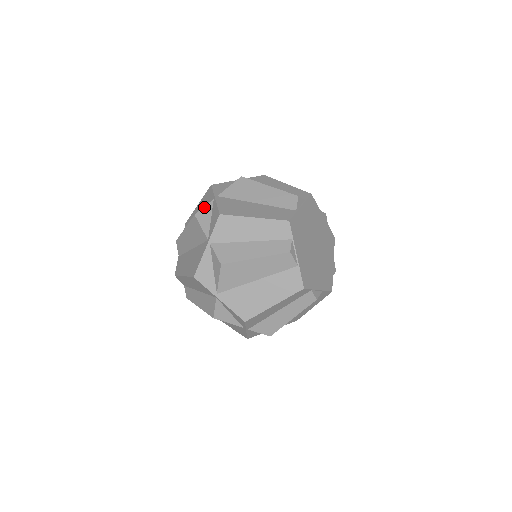
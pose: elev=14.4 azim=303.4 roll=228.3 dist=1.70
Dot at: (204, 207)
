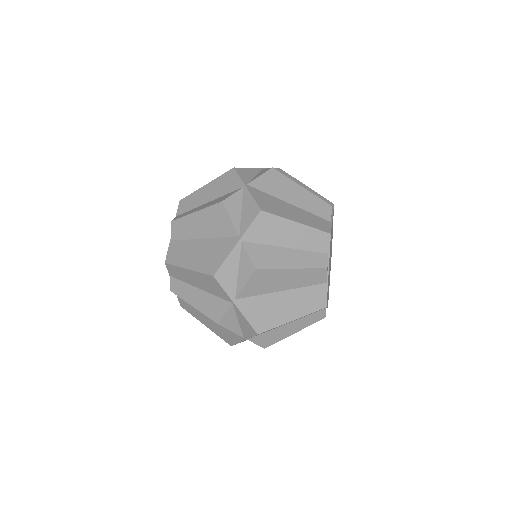
Dot at: (233, 194)
